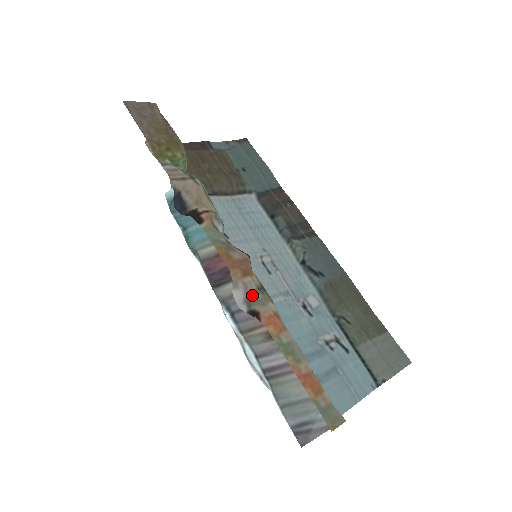
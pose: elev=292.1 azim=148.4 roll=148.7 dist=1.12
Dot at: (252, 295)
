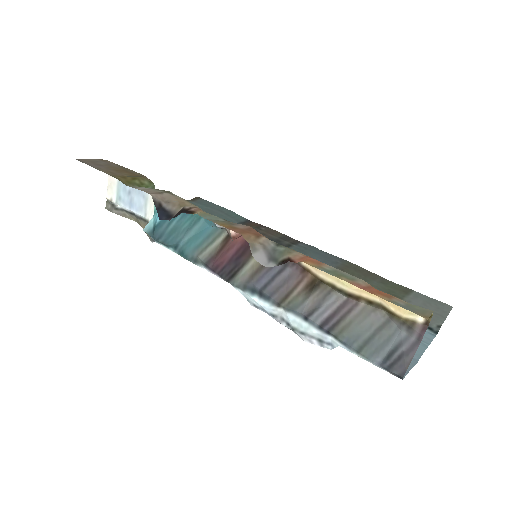
Dot at: (274, 252)
